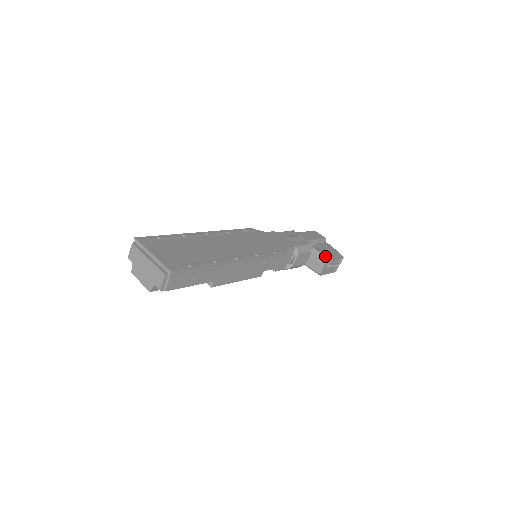
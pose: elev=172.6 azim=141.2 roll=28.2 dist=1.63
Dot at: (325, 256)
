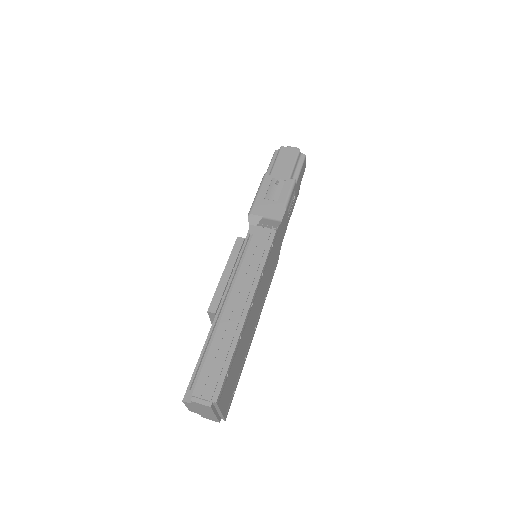
Dot at: occluded
